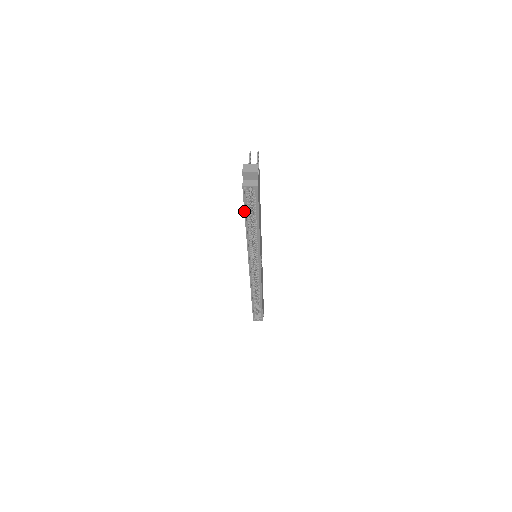
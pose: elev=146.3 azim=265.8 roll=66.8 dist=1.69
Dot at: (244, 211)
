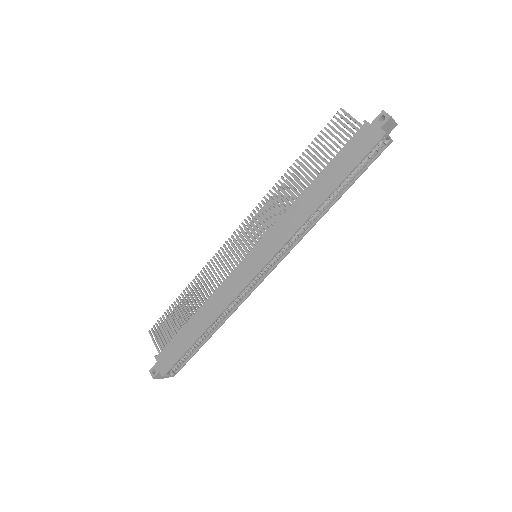
Dot at: (352, 170)
